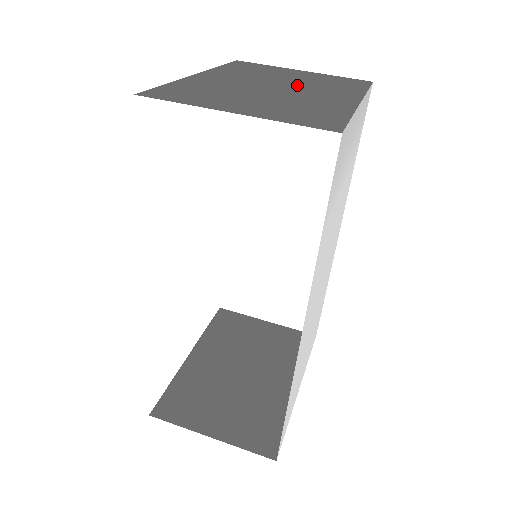
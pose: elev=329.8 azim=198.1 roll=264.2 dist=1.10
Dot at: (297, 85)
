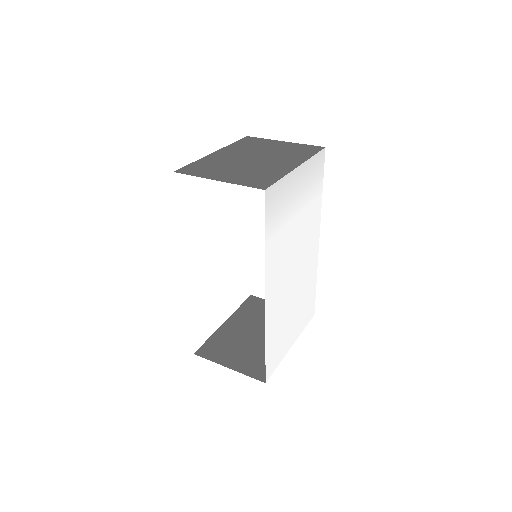
Dot at: (269, 156)
